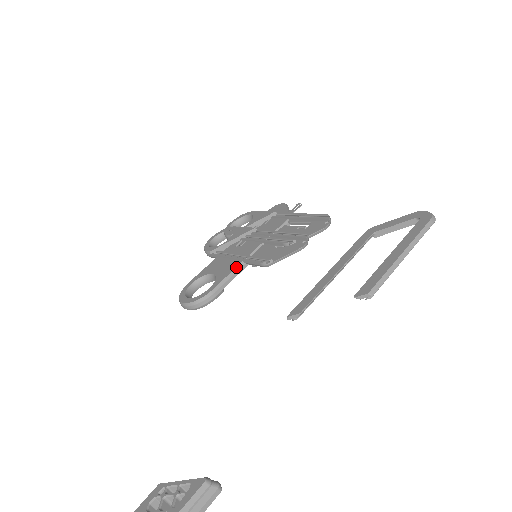
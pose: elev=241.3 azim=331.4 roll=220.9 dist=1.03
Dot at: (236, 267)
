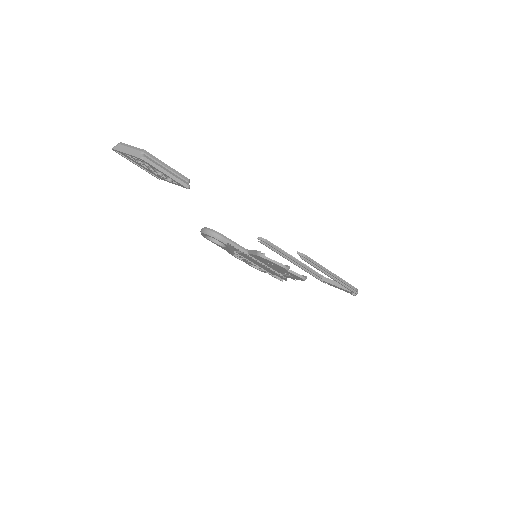
Dot at: (243, 247)
